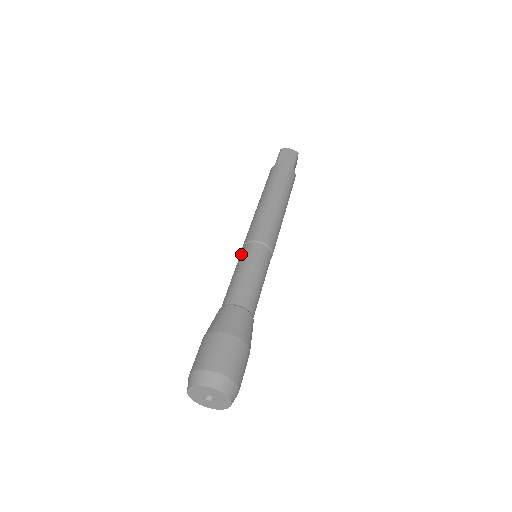
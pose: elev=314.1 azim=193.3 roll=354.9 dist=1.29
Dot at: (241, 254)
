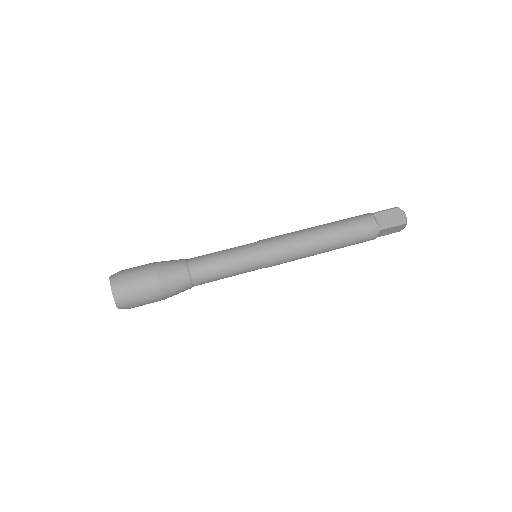
Dot at: occluded
